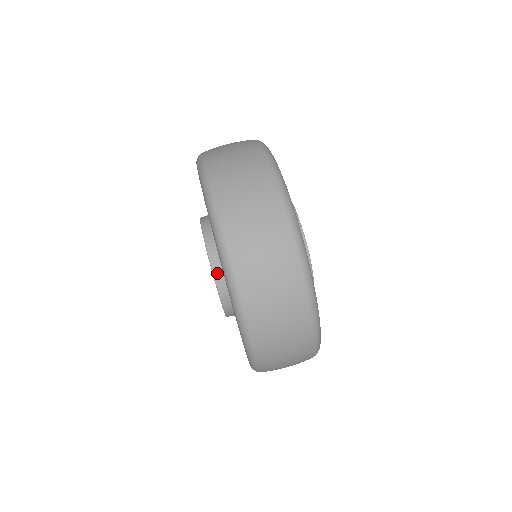
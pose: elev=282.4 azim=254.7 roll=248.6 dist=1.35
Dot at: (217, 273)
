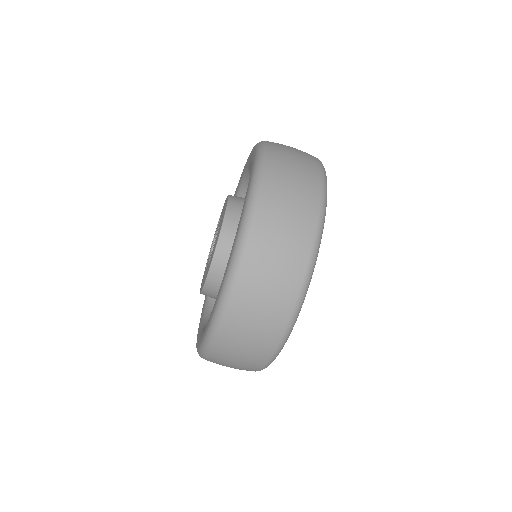
Dot at: (214, 267)
